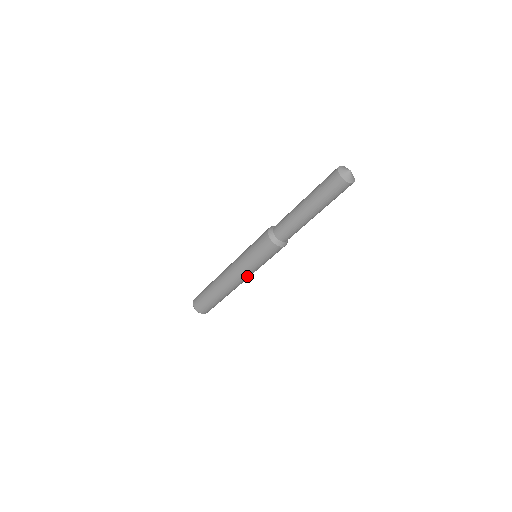
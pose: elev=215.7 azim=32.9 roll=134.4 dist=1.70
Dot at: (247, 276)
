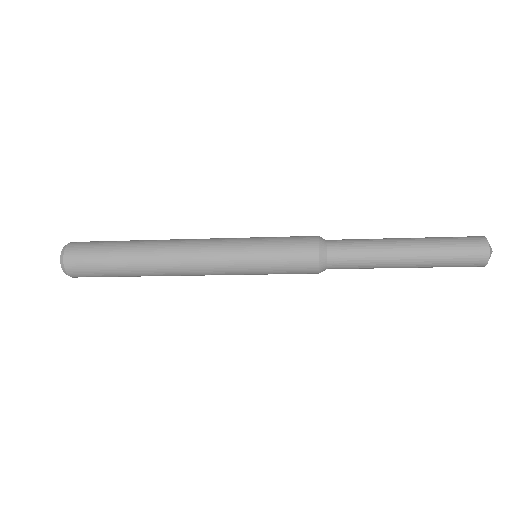
Dot at: (220, 274)
